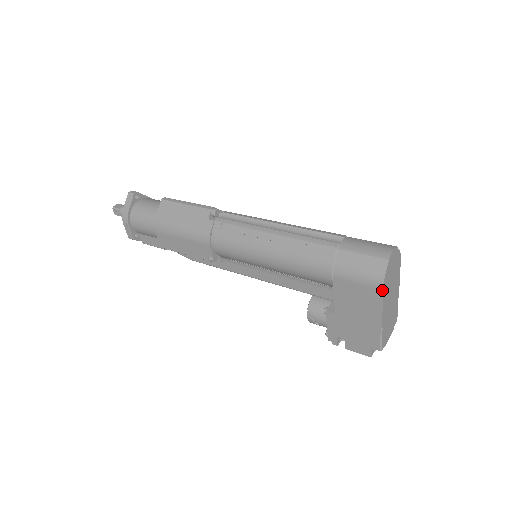
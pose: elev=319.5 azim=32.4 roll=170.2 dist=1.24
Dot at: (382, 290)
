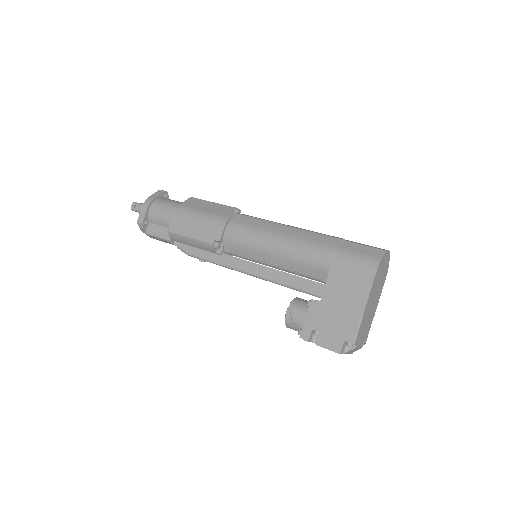
Dot at: (376, 270)
